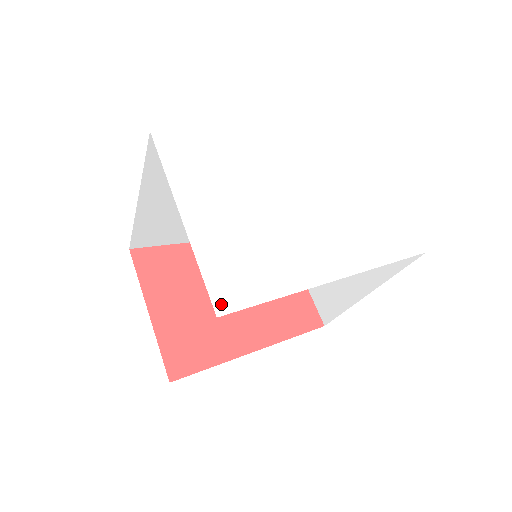
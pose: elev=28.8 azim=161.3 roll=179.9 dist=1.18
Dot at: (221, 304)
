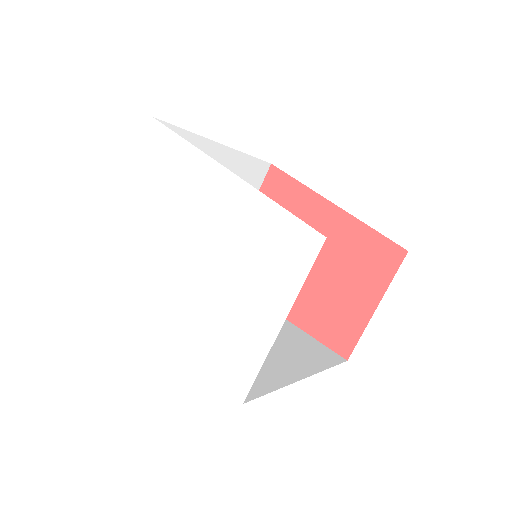
Dot at: (99, 270)
